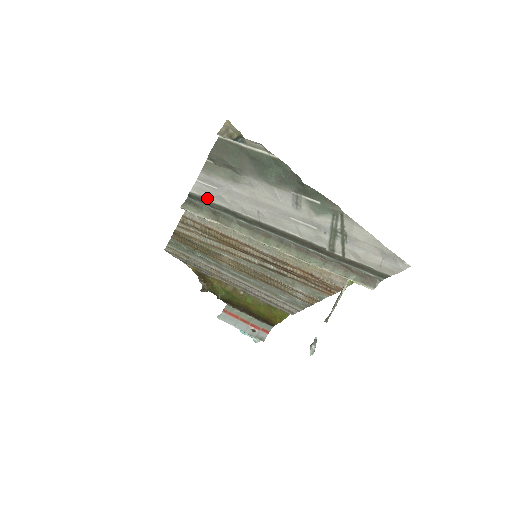
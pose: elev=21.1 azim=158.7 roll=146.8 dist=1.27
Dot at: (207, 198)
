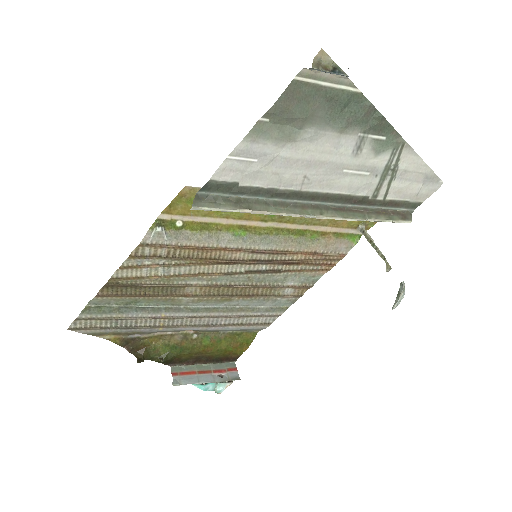
Dot at: (234, 181)
